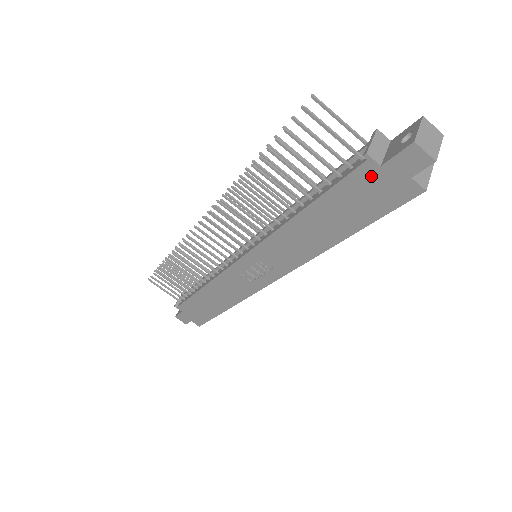
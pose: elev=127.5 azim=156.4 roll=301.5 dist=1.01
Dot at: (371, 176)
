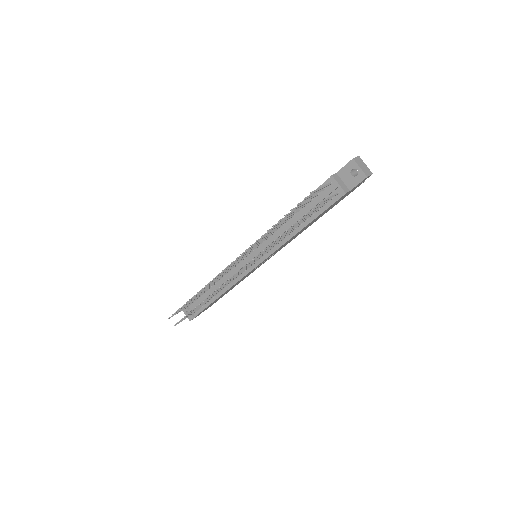
Dot at: occluded
